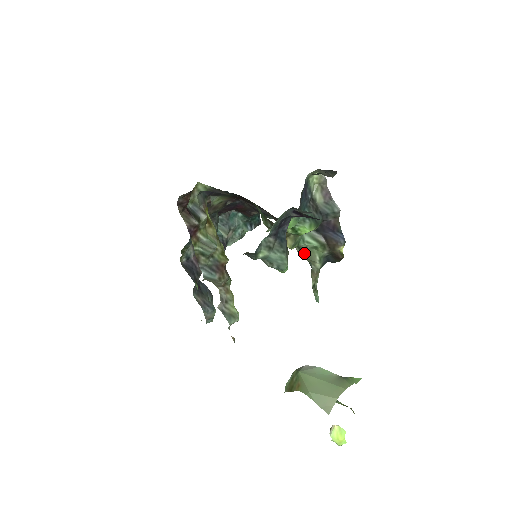
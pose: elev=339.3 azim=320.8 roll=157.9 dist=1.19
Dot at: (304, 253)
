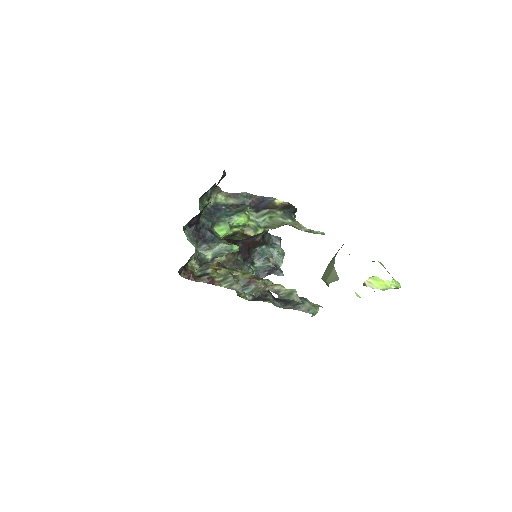
Dot at: (273, 226)
